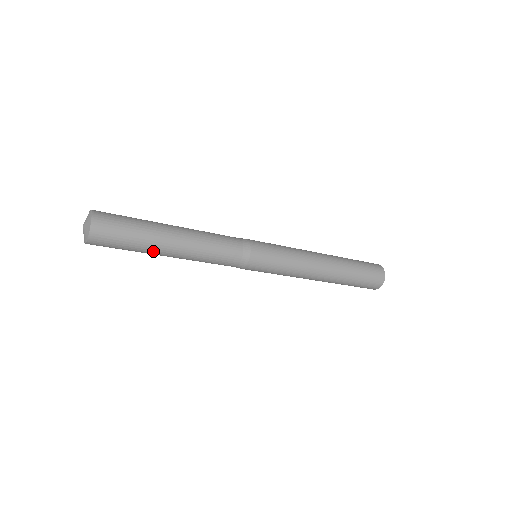
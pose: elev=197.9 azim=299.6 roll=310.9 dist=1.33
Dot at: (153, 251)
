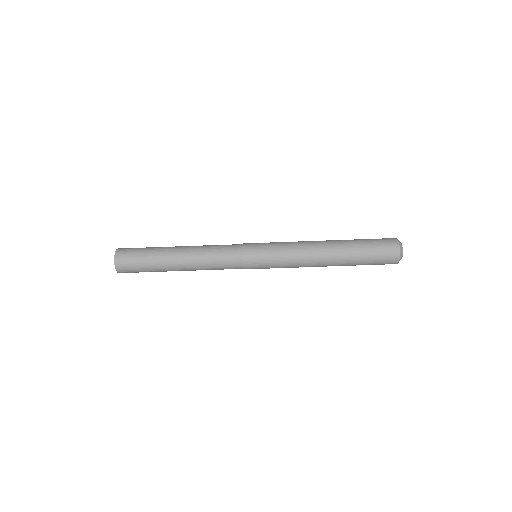
Dot at: (163, 263)
